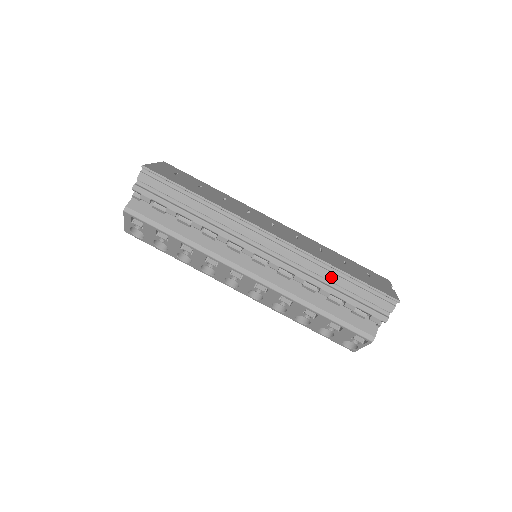
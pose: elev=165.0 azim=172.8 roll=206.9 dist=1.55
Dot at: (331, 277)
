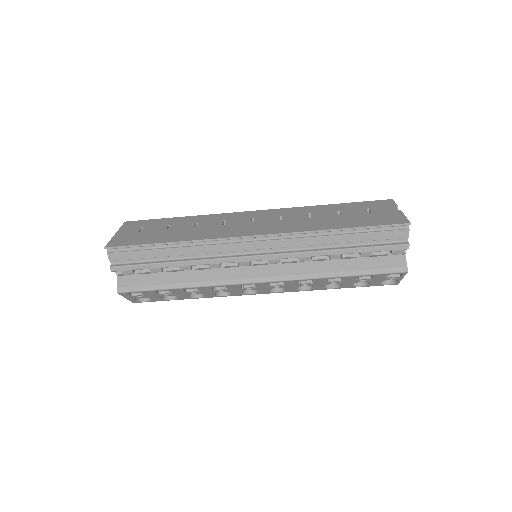
Dot at: (332, 240)
